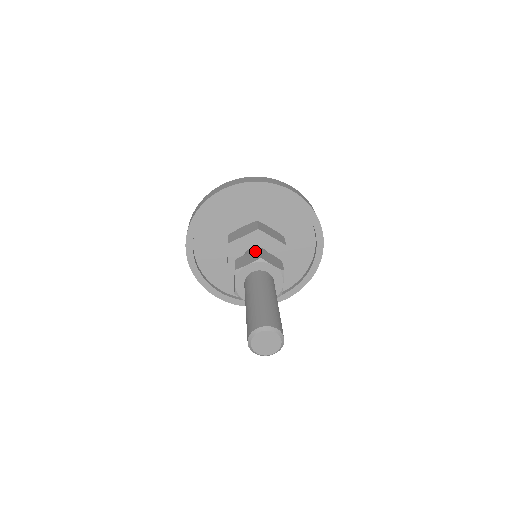
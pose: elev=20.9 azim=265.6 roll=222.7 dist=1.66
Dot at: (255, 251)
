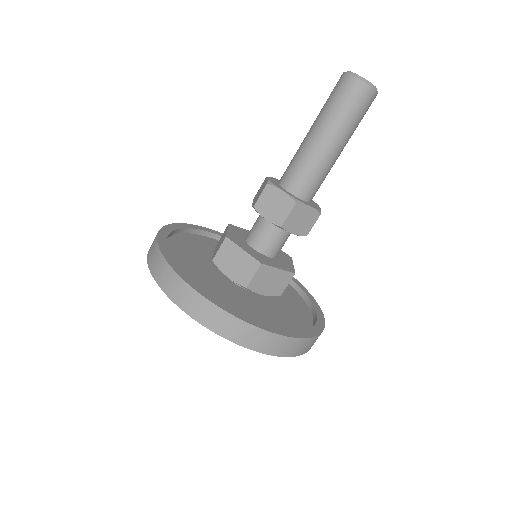
Dot at: occluded
